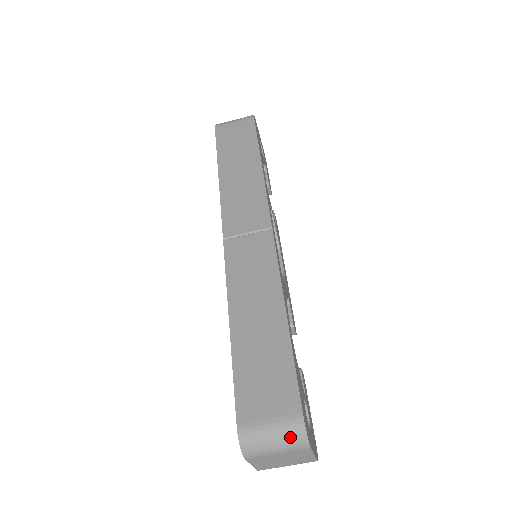
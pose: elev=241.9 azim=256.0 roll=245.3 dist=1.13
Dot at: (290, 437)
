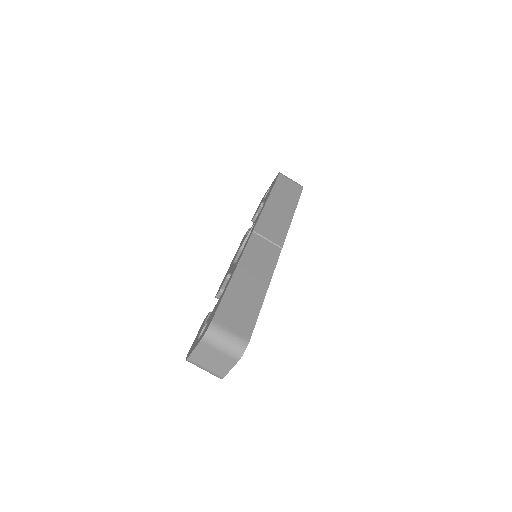
Dot at: (235, 346)
